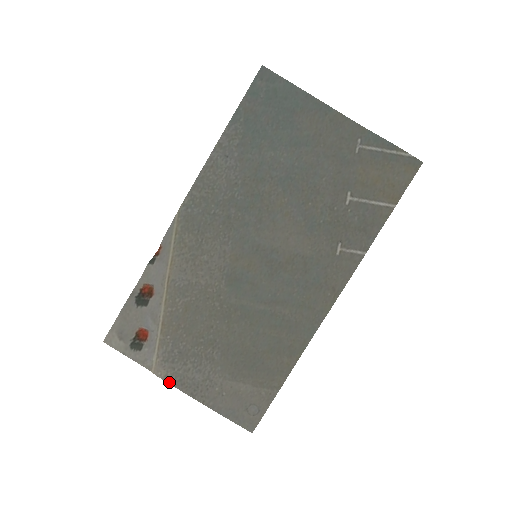
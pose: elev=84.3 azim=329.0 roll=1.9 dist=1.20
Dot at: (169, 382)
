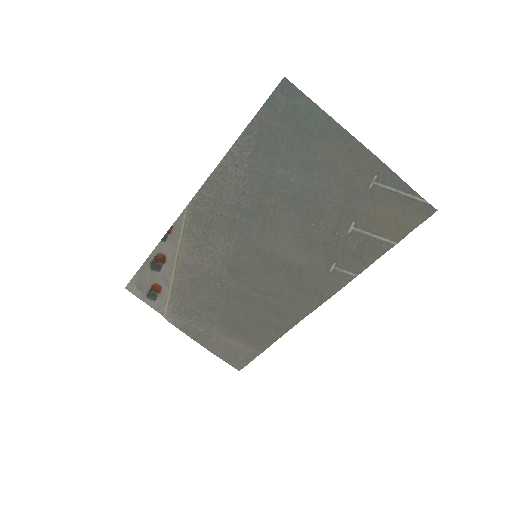
Dot at: (177, 327)
